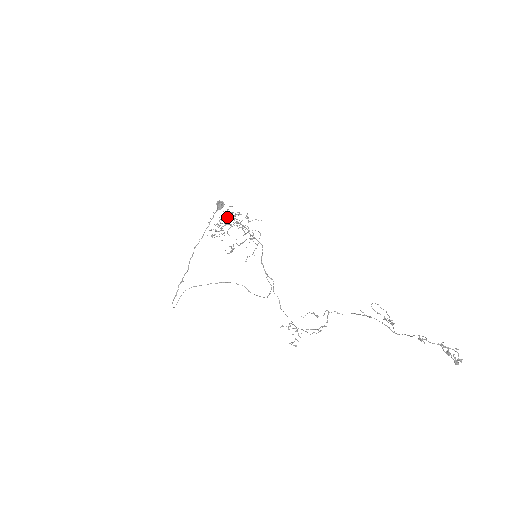
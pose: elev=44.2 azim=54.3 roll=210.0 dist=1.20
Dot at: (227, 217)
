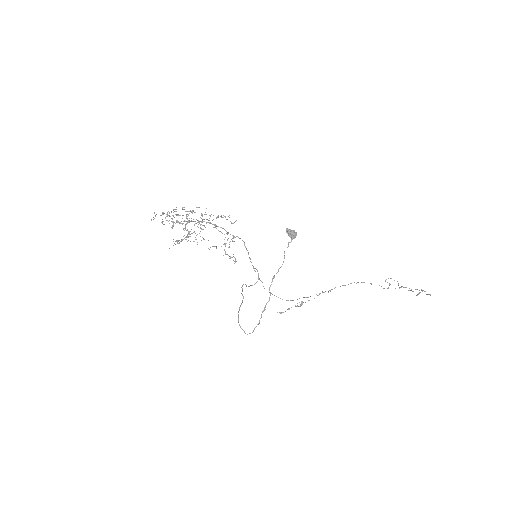
Dot at: occluded
